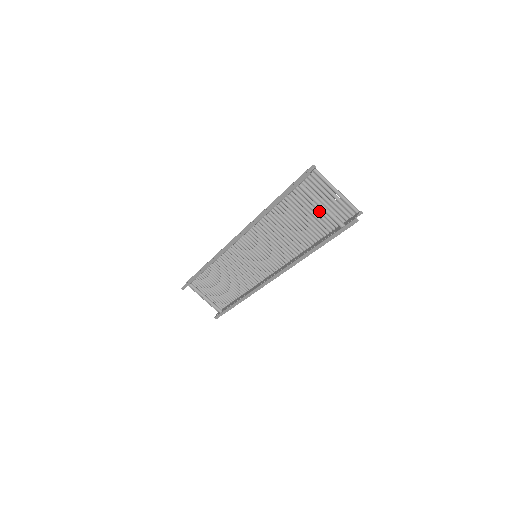
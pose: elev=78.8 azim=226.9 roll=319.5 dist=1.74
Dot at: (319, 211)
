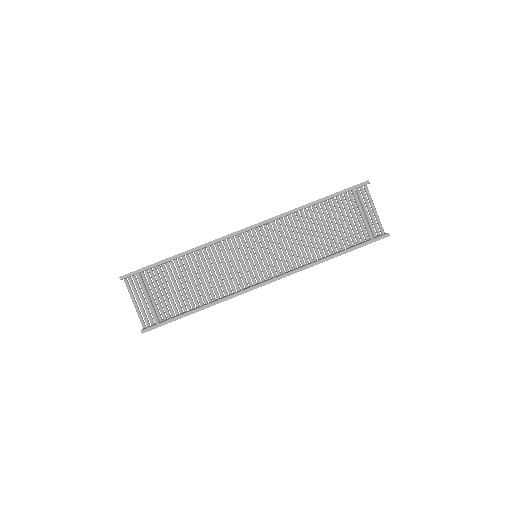
Dot at: (352, 223)
